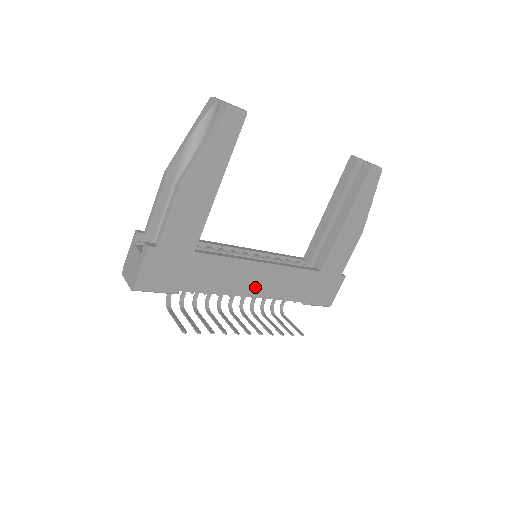
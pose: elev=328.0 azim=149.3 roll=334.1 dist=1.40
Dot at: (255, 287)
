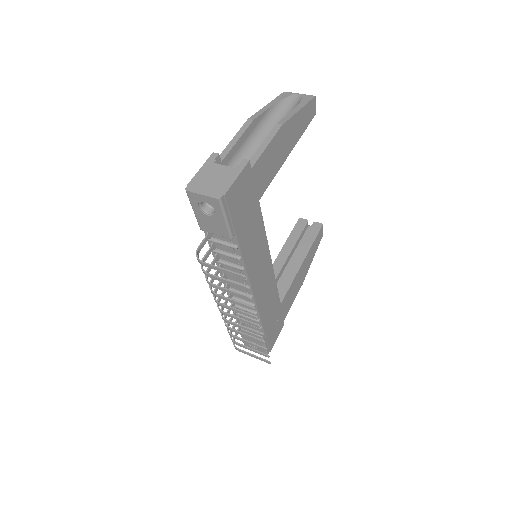
Dot at: (258, 283)
